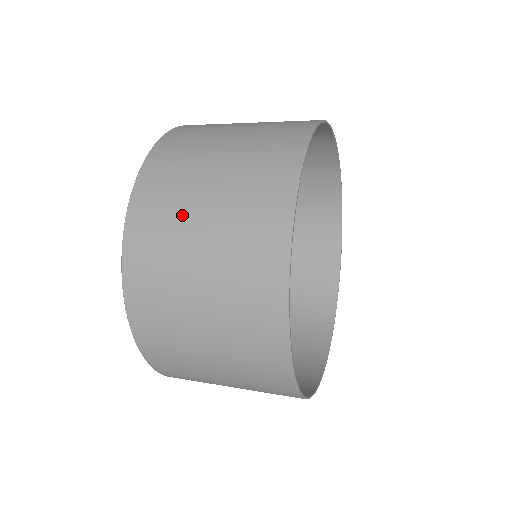
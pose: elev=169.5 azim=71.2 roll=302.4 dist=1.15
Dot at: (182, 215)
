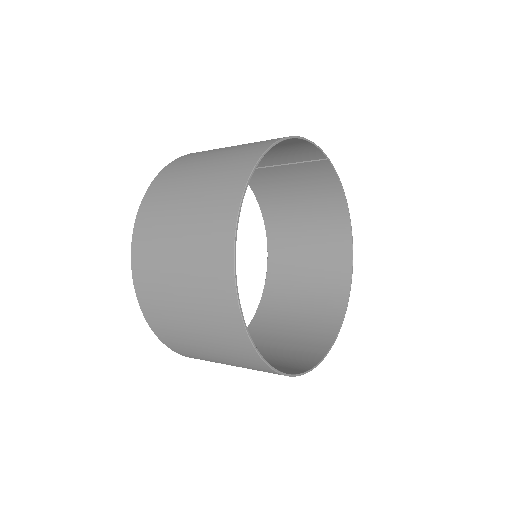
Dot at: occluded
